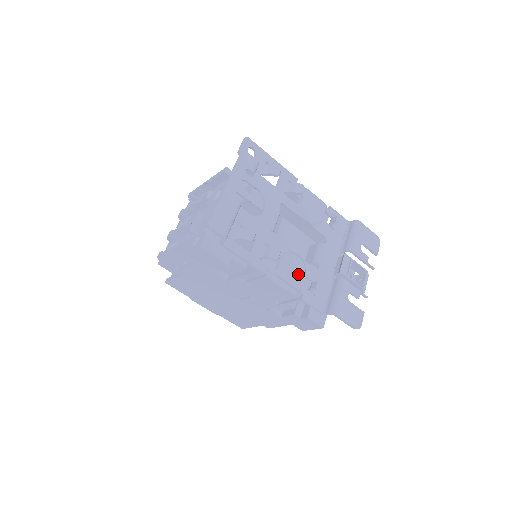
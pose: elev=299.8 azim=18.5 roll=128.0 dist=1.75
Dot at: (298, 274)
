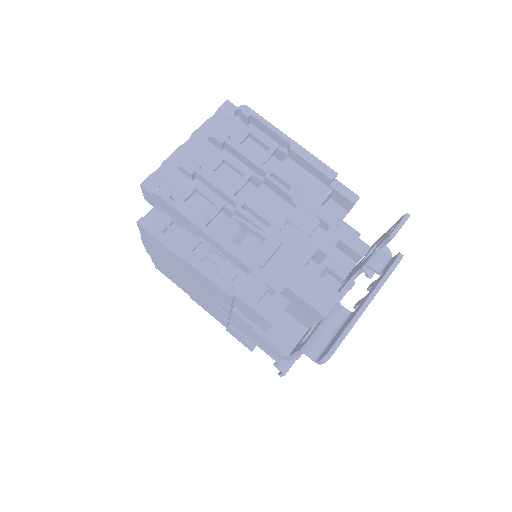
Dot at: occluded
